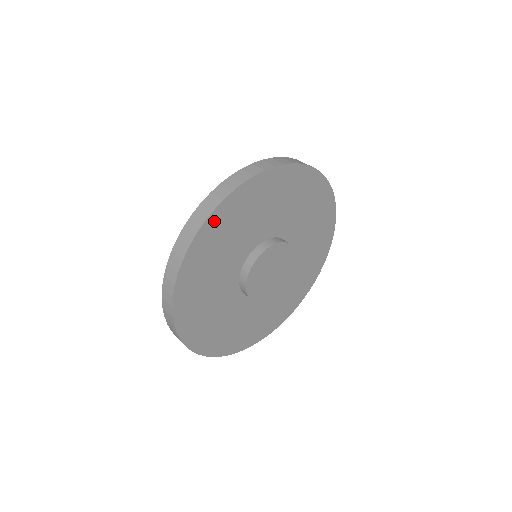
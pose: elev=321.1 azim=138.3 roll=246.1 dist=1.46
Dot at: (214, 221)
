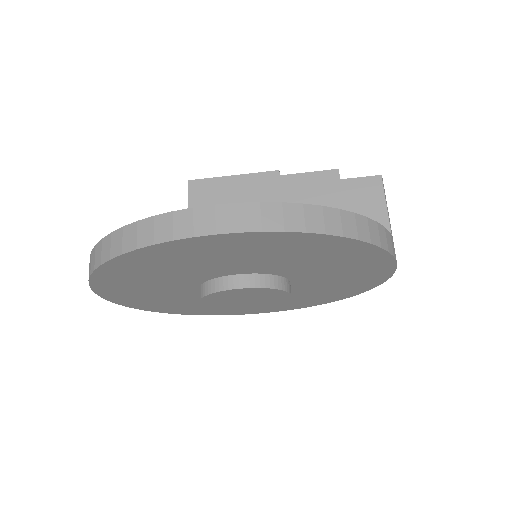
Dot at: (103, 278)
